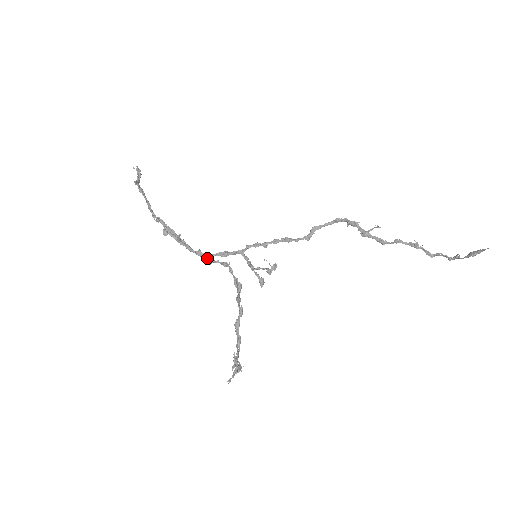
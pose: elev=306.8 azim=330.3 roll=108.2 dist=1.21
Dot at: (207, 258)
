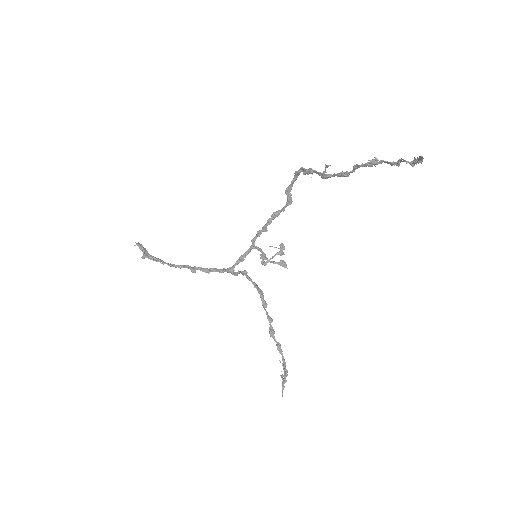
Dot at: (231, 273)
